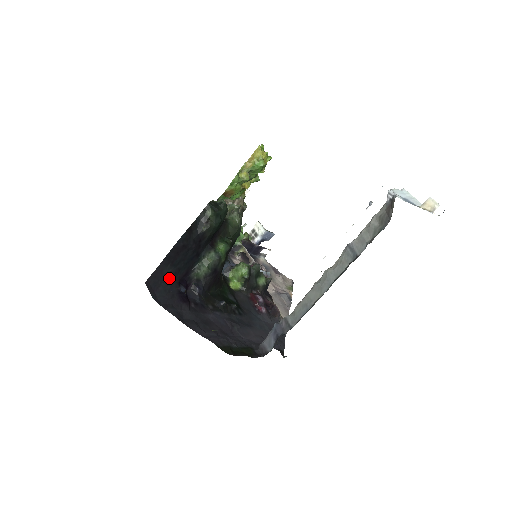
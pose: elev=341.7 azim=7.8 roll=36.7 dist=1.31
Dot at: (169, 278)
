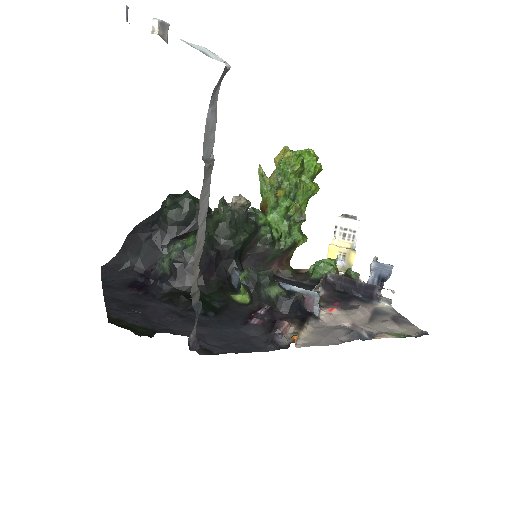
Dot at: (129, 267)
